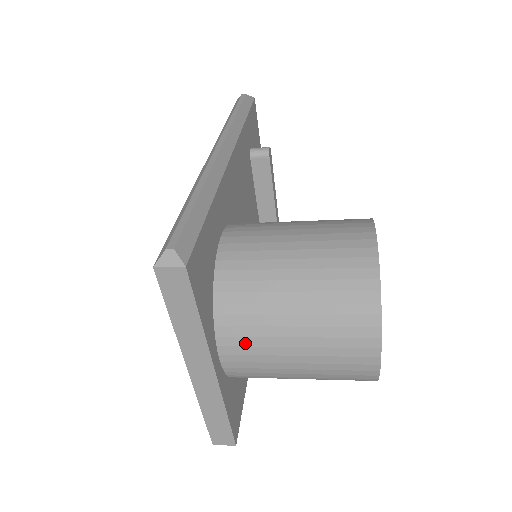
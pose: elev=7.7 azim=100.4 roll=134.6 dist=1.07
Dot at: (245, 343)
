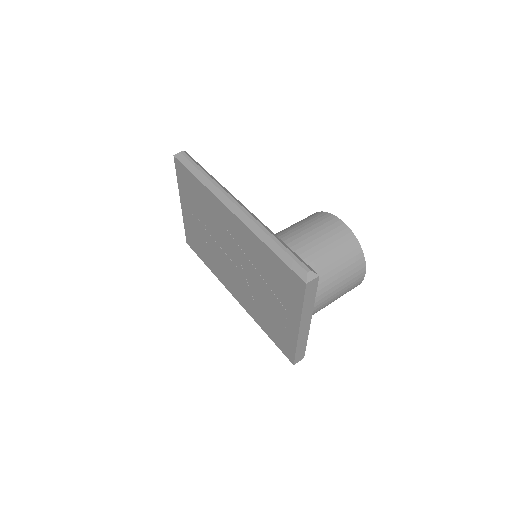
Dot at: (317, 300)
